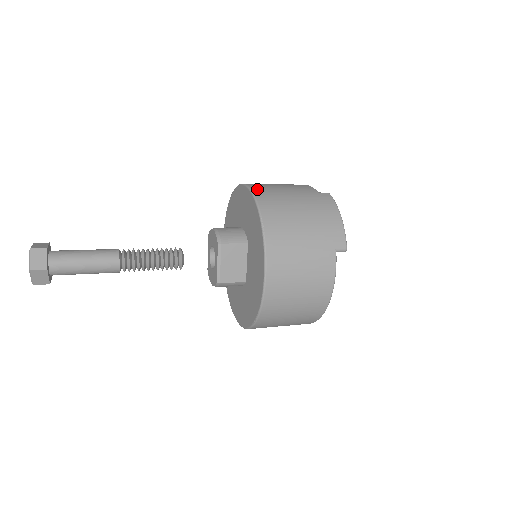
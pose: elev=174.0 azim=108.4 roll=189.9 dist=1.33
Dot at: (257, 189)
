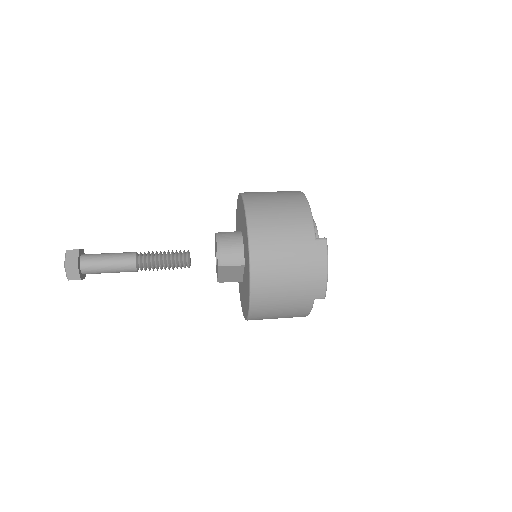
Dot at: (255, 237)
